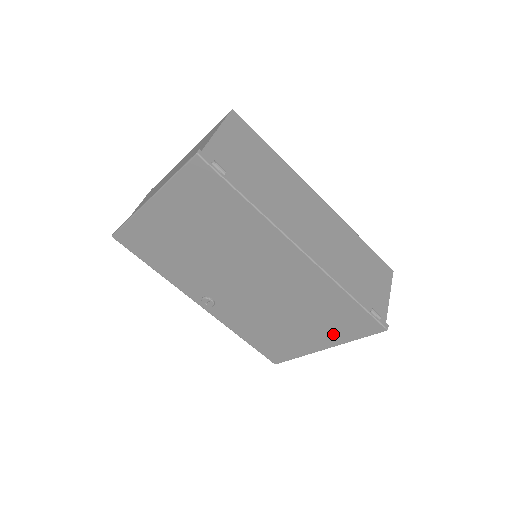
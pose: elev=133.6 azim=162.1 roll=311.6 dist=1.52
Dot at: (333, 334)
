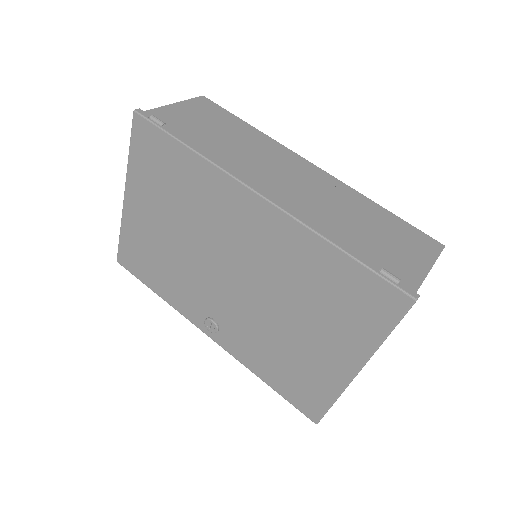
Dot at: (353, 336)
